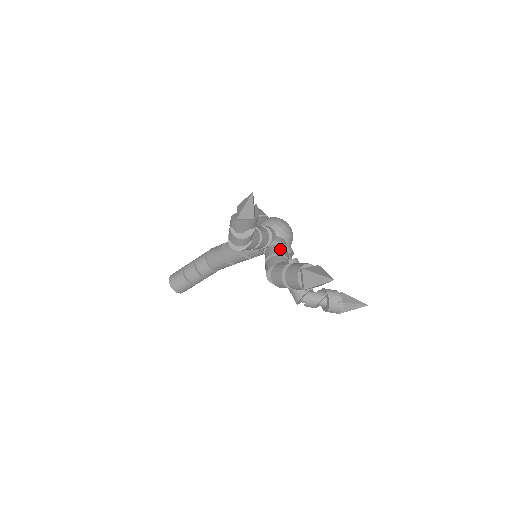
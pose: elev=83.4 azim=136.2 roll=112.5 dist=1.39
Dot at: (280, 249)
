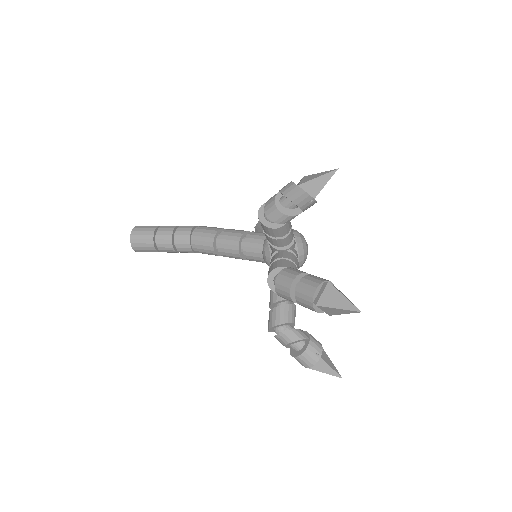
Dot at: (296, 260)
